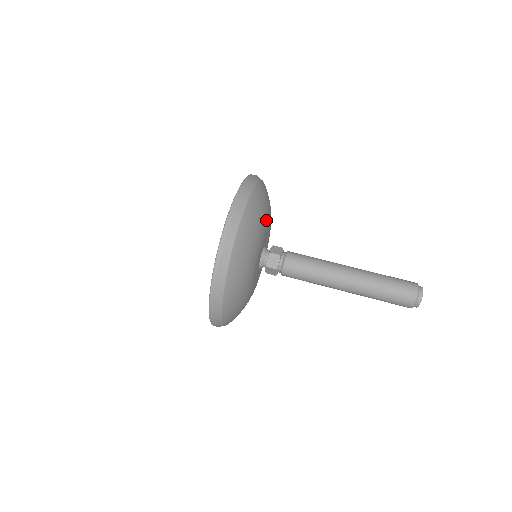
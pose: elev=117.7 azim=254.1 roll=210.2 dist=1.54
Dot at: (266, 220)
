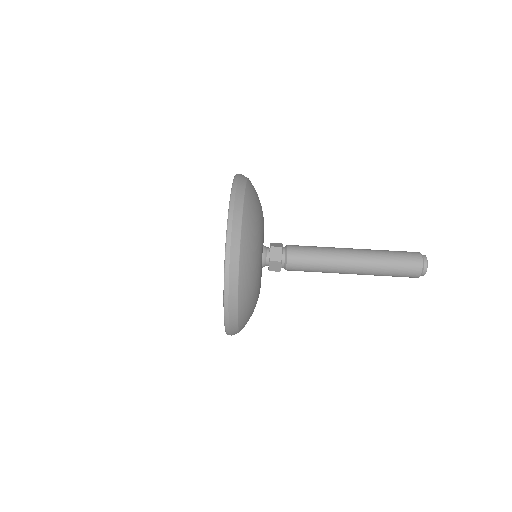
Dot at: (262, 213)
